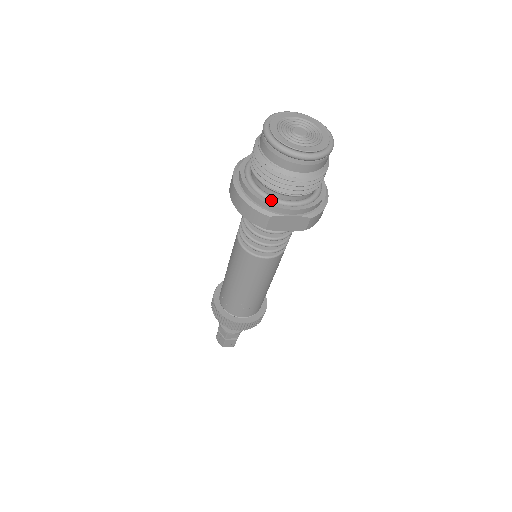
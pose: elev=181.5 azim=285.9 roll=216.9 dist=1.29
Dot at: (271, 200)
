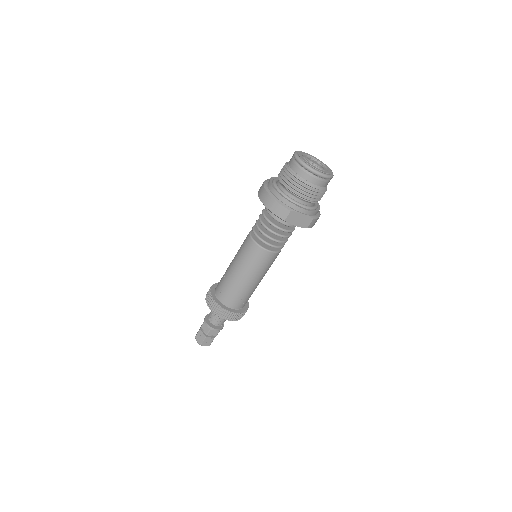
Dot at: (292, 201)
